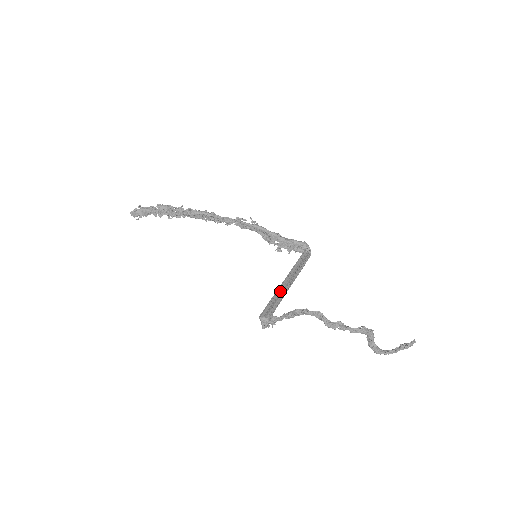
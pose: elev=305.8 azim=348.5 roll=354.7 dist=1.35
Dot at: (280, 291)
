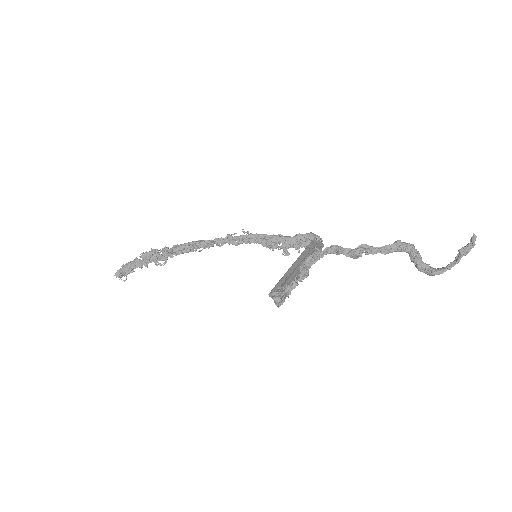
Dot at: (292, 272)
